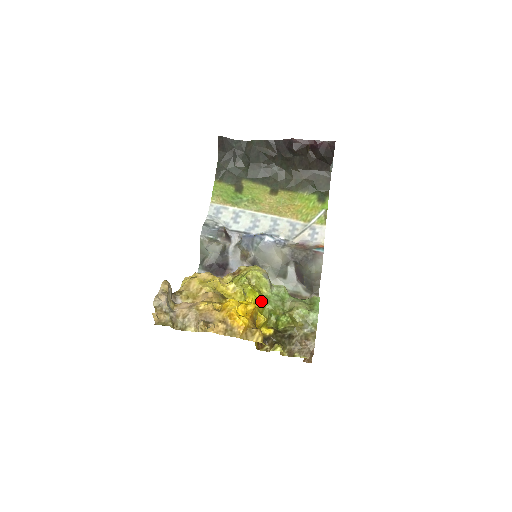
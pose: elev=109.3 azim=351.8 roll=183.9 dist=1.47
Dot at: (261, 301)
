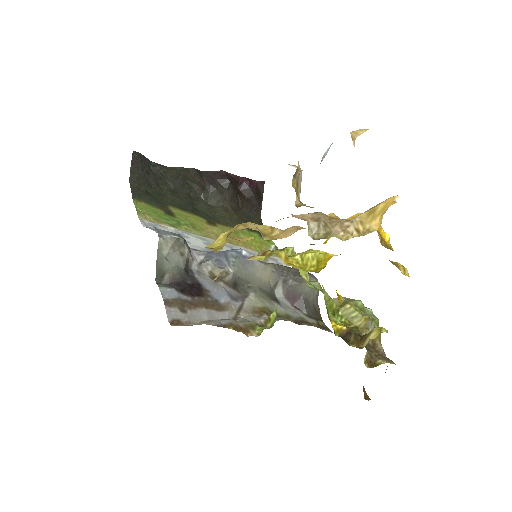
Dot at: occluded
